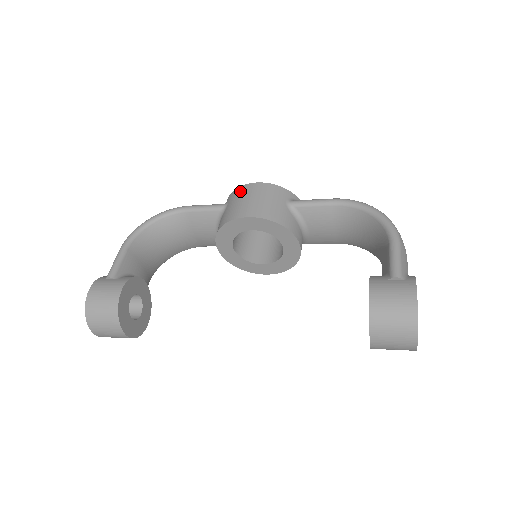
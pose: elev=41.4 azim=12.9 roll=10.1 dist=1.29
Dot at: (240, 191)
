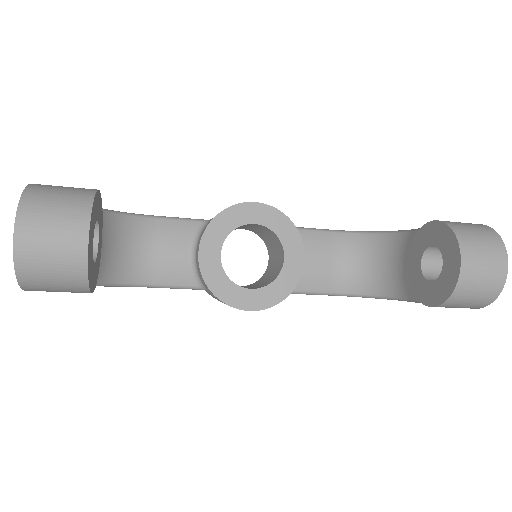
Dot at: occluded
